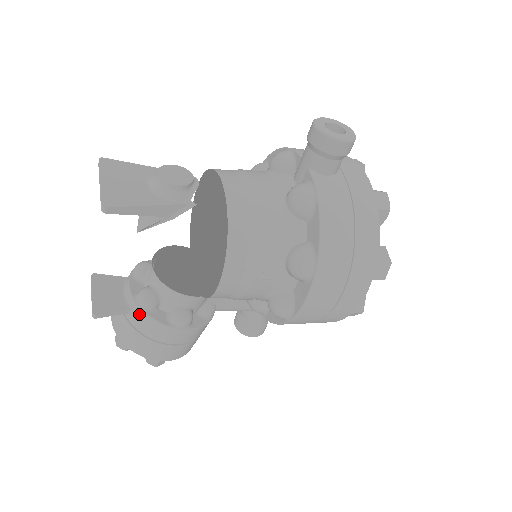
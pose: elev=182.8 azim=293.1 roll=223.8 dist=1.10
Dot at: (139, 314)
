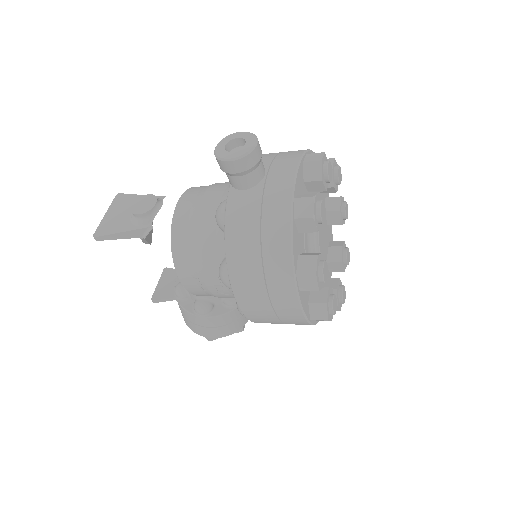
Dot at: occluded
